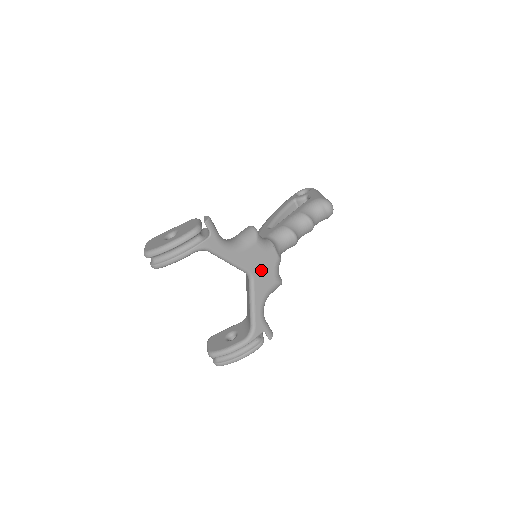
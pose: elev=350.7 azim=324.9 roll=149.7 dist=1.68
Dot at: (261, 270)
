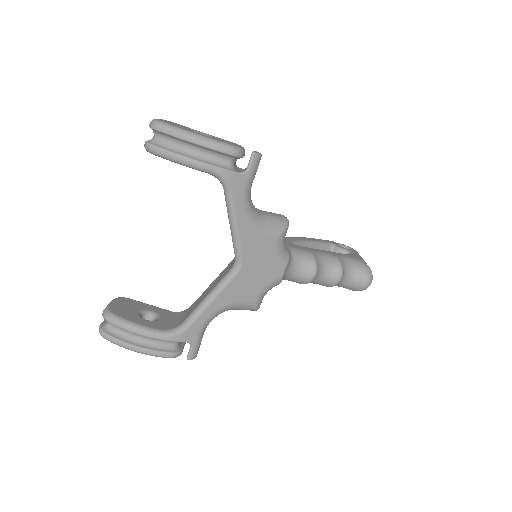
Dot at: (254, 271)
